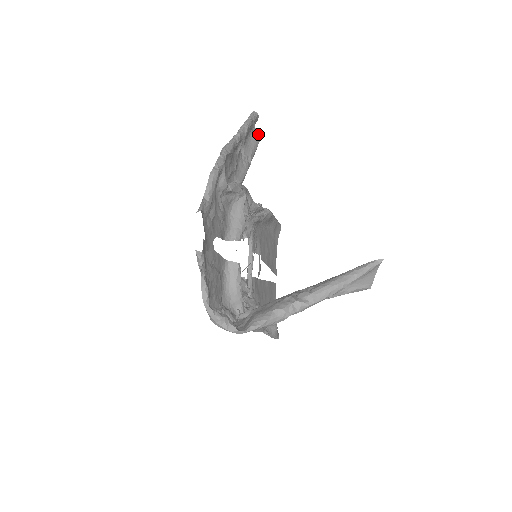
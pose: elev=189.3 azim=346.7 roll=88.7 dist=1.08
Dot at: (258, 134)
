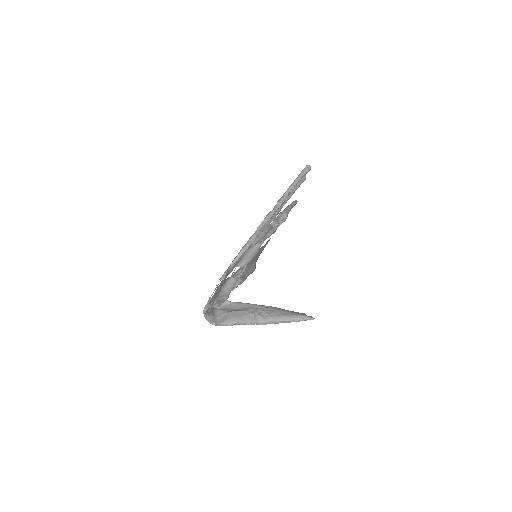
Dot at: (304, 178)
